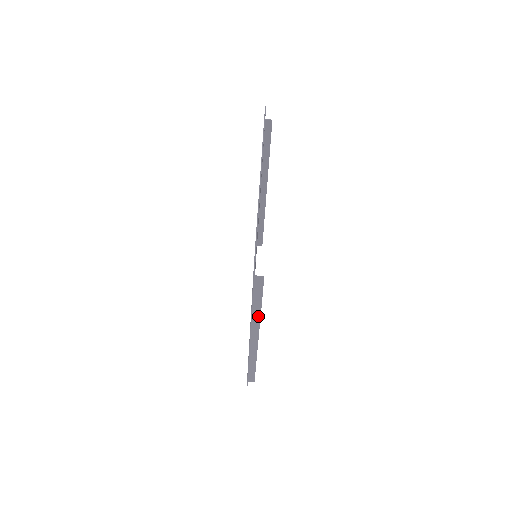
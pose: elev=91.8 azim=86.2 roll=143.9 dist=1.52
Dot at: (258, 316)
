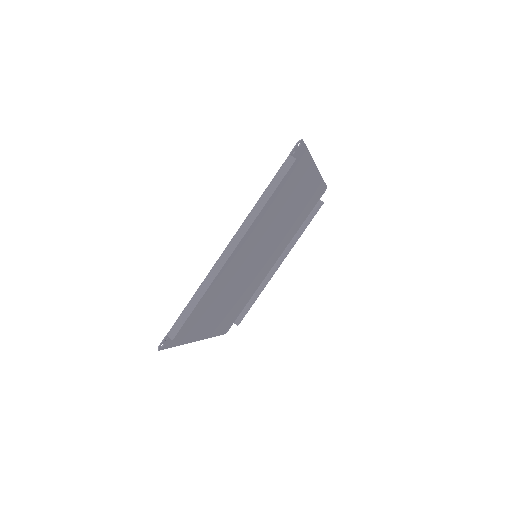
Dot at: (258, 211)
